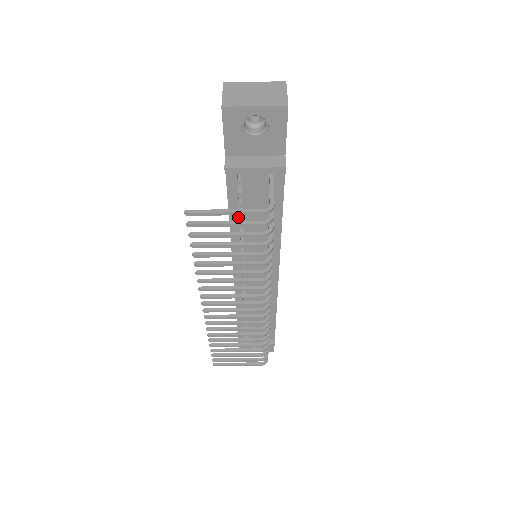
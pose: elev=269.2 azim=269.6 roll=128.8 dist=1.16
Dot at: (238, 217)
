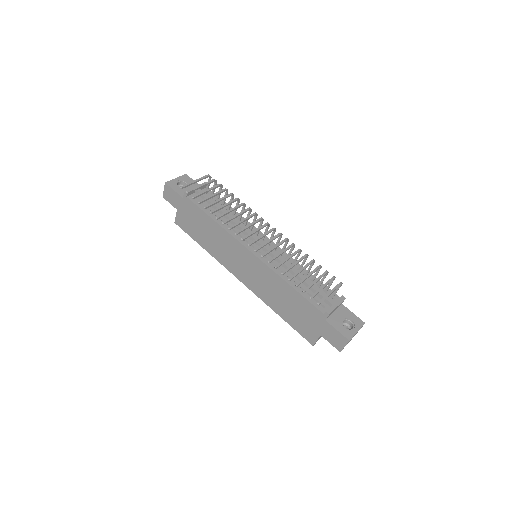
Dot at: (214, 215)
